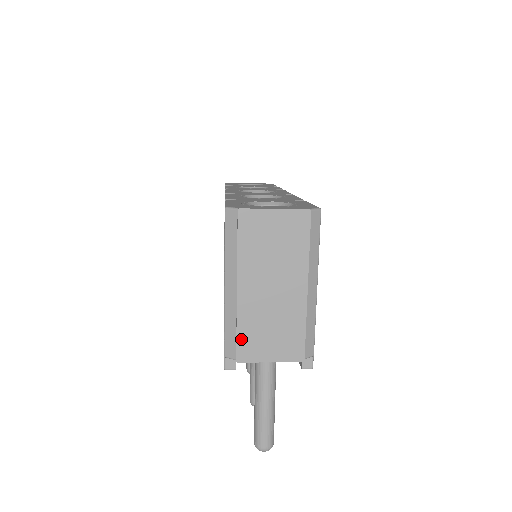
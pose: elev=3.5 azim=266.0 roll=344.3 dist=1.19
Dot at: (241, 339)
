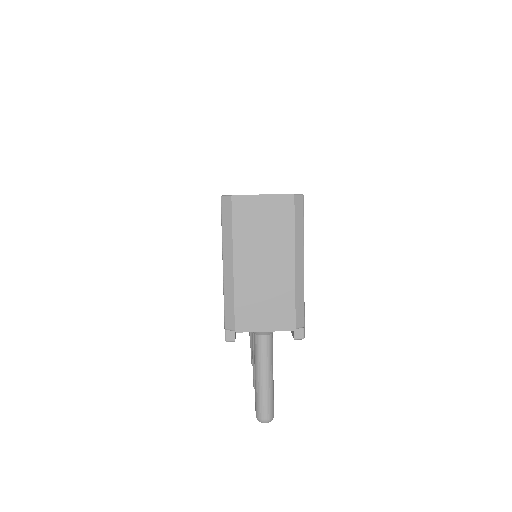
Dot at: (238, 311)
